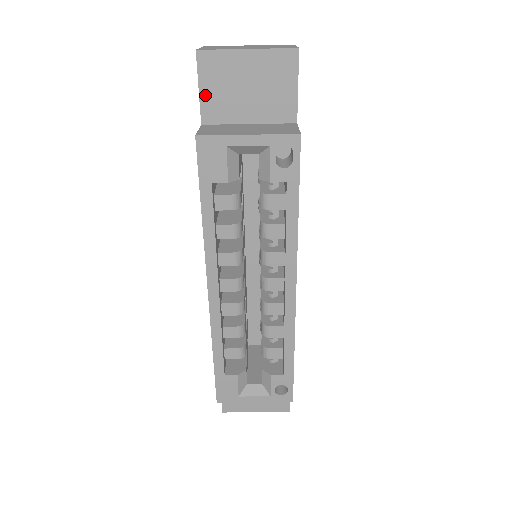
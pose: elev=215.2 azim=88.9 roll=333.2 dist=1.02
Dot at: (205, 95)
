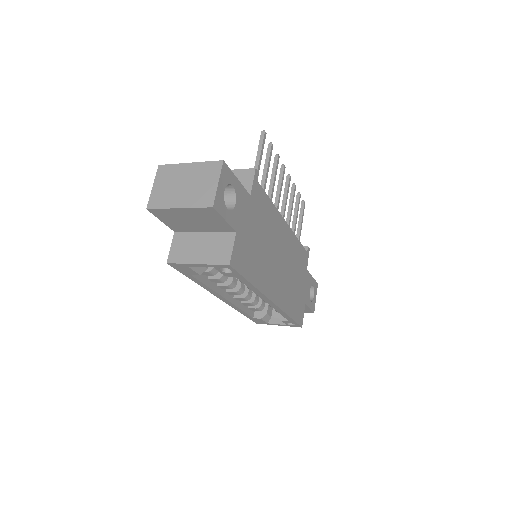
Dot at: (167, 223)
